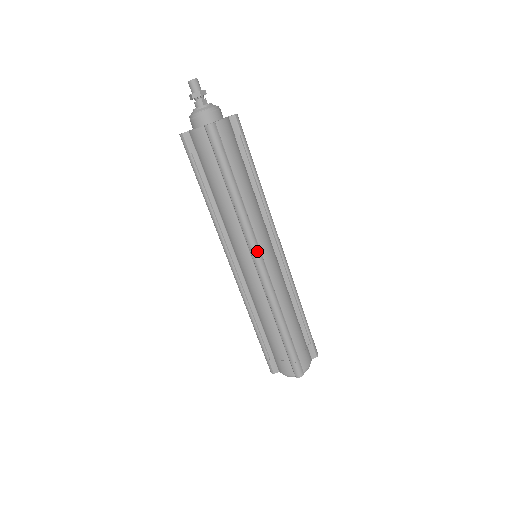
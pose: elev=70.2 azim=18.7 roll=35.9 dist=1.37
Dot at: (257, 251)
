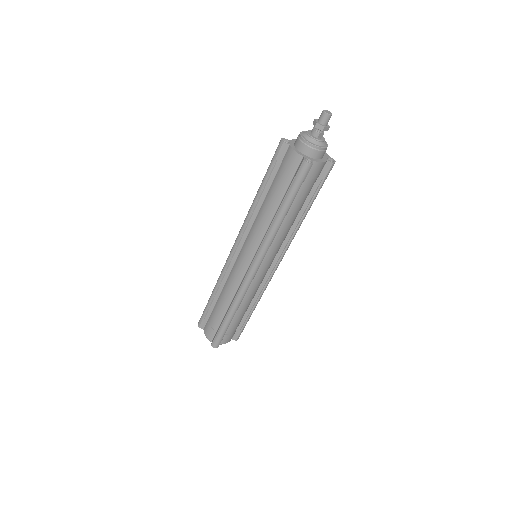
Dot at: (259, 262)
